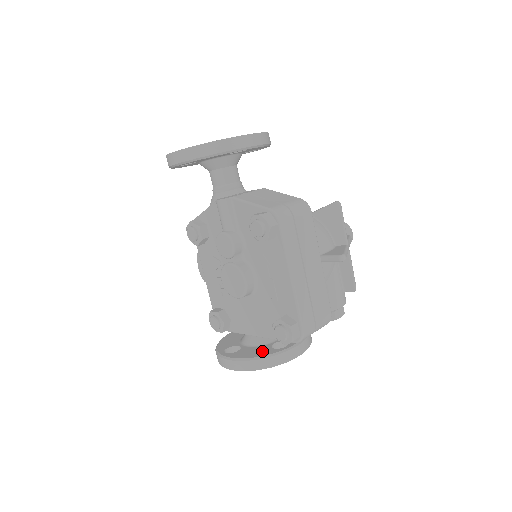
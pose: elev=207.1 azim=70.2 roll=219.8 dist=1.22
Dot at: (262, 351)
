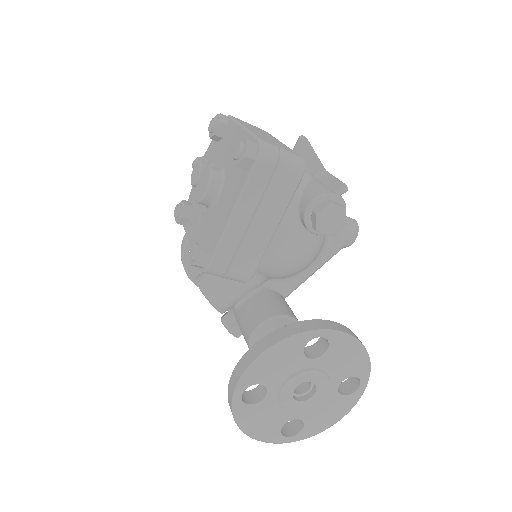
Dot at: occluded
